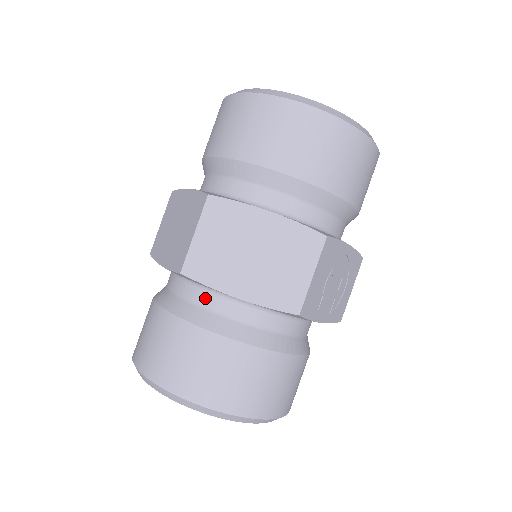
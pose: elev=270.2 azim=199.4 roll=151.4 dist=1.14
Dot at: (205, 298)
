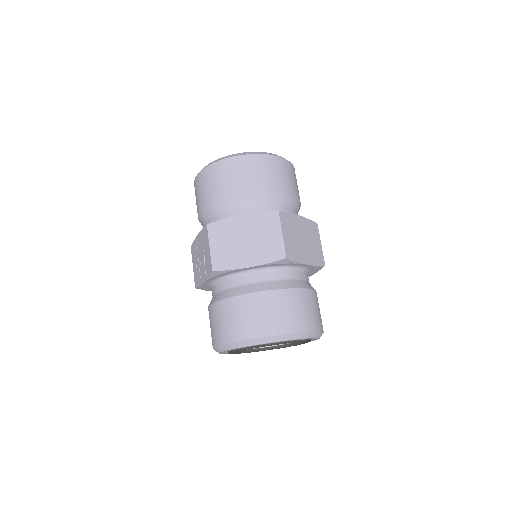
Dot at: (287, 274)
